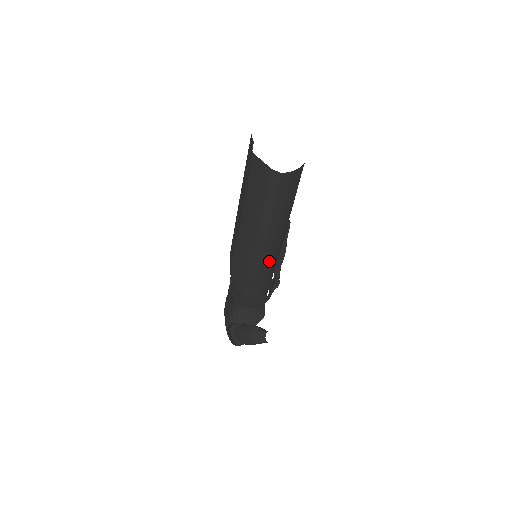
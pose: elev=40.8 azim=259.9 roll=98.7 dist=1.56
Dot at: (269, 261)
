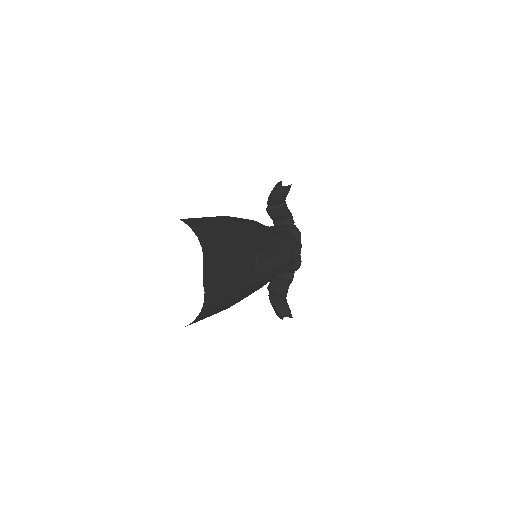
Dot at: (253, 292)
